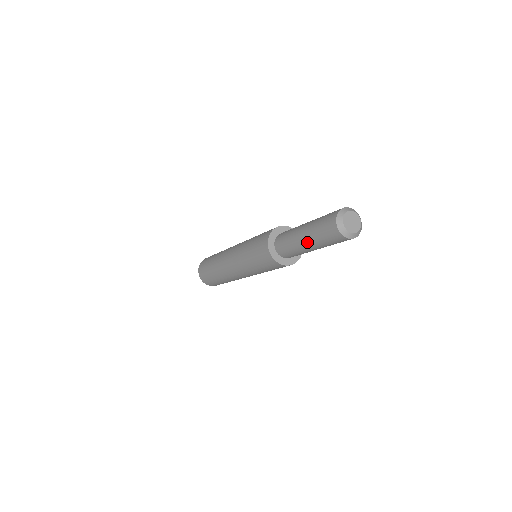
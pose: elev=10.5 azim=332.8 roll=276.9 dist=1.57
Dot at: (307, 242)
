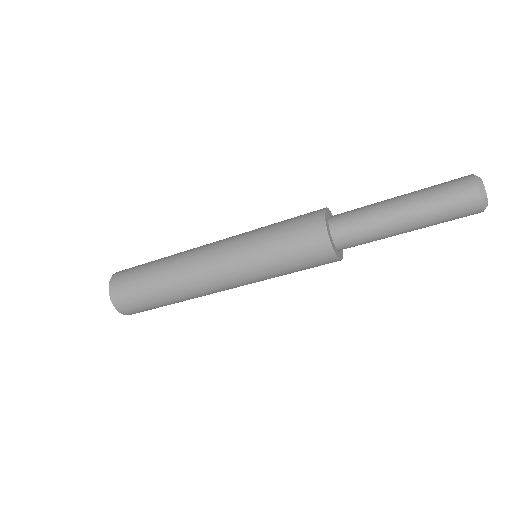
Dot at: (405, 204)
